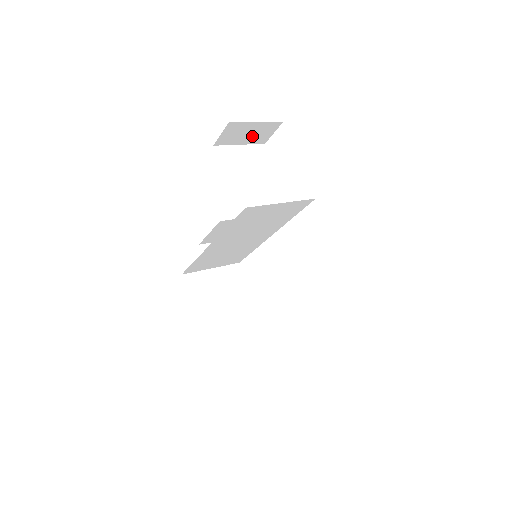
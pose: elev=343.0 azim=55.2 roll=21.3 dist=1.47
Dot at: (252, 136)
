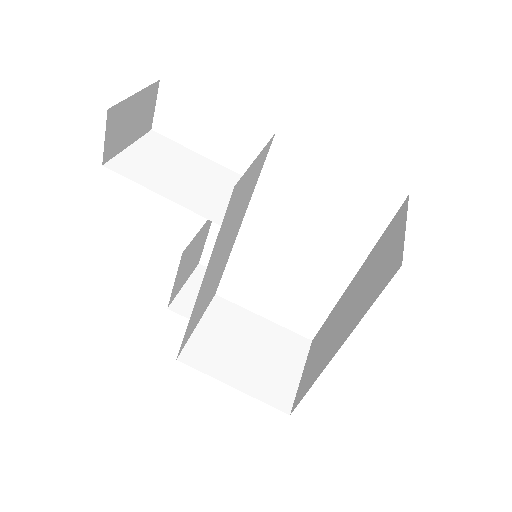
Dot at: (136, 124)
